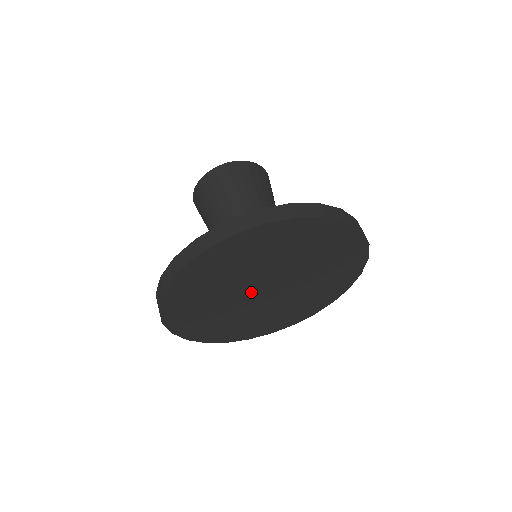
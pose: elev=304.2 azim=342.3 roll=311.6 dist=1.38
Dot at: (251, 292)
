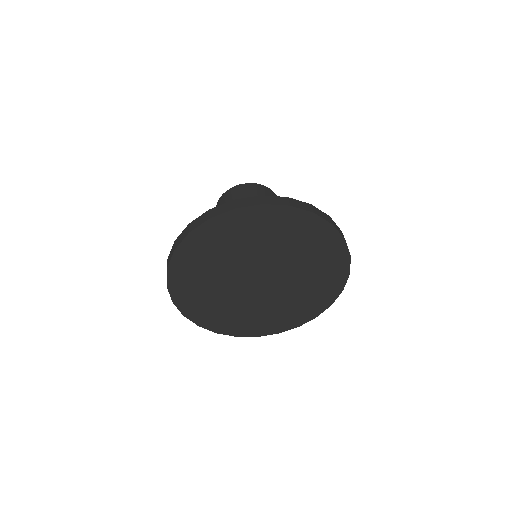
Dot at: (253, 270)
